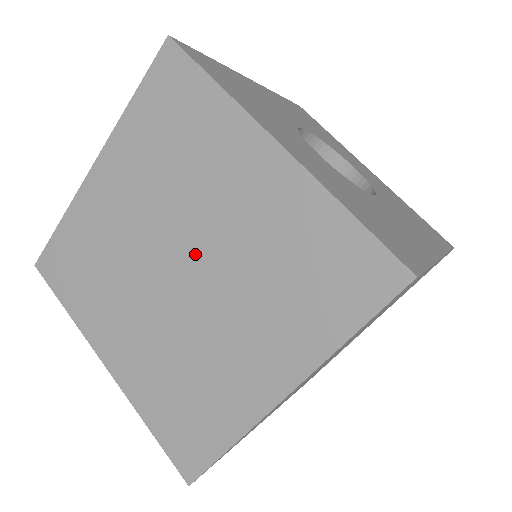
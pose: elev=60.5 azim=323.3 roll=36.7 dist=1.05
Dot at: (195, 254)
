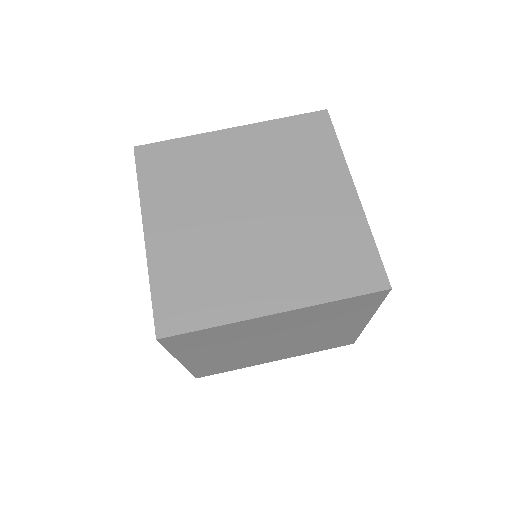
Dot at: (269, 210)
